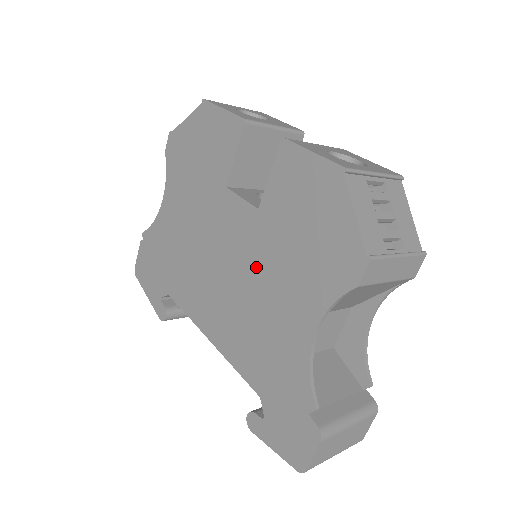
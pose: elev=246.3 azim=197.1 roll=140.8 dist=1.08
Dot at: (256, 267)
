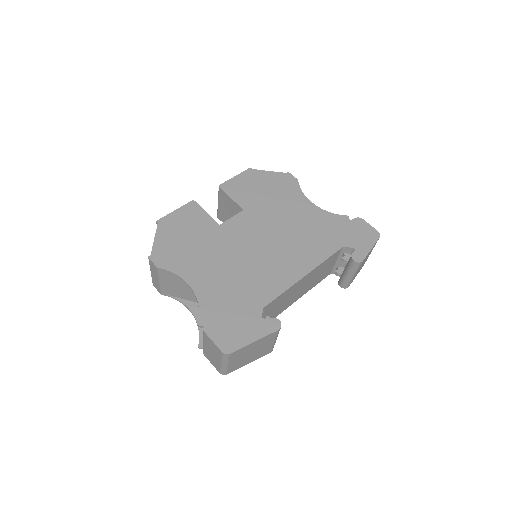
Dot at: (272, 222)
